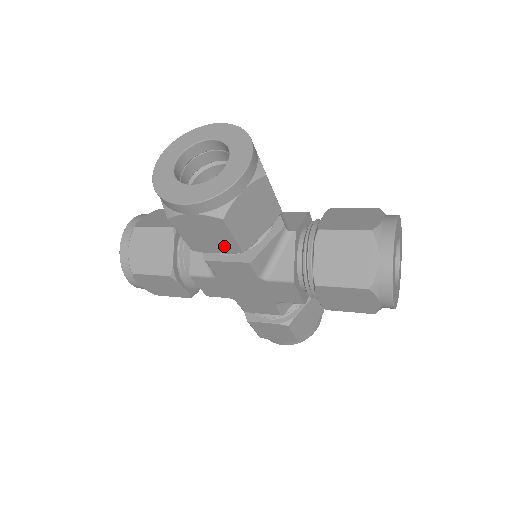
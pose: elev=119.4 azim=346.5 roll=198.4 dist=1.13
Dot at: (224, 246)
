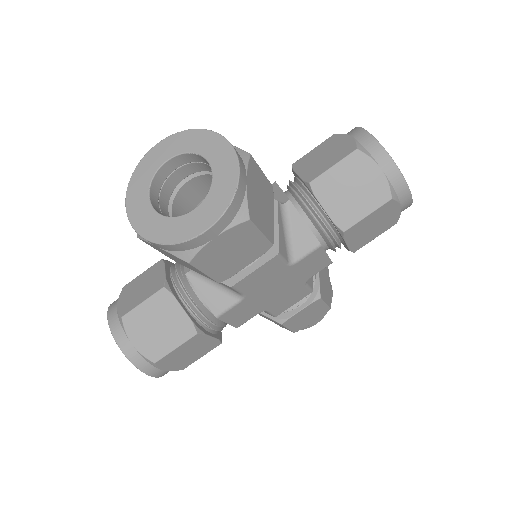
Dot at: (253, 252)
